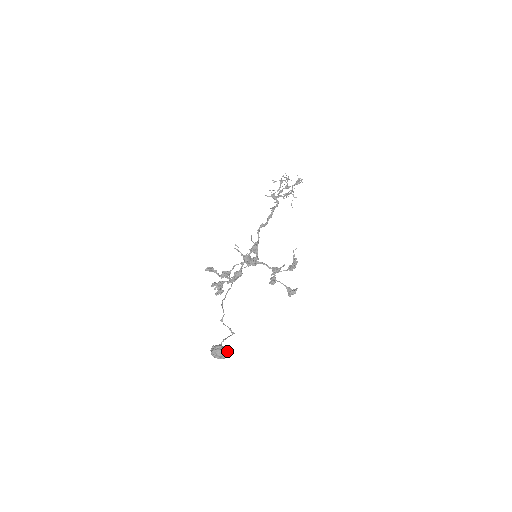
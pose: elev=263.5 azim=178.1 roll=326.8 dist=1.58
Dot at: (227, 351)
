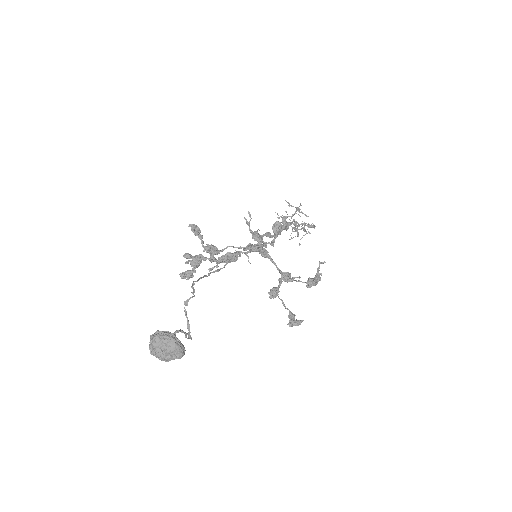
Dot at: (183, 347)
